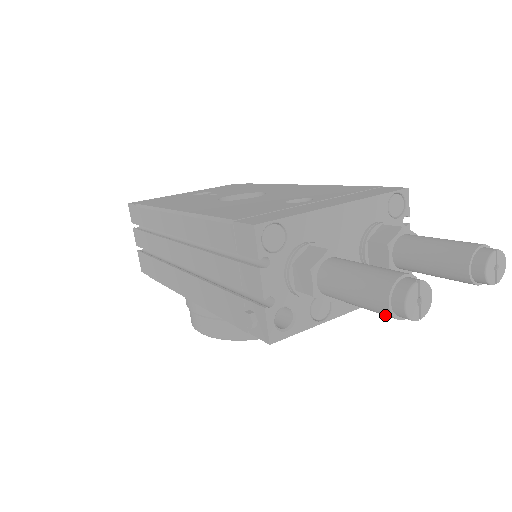
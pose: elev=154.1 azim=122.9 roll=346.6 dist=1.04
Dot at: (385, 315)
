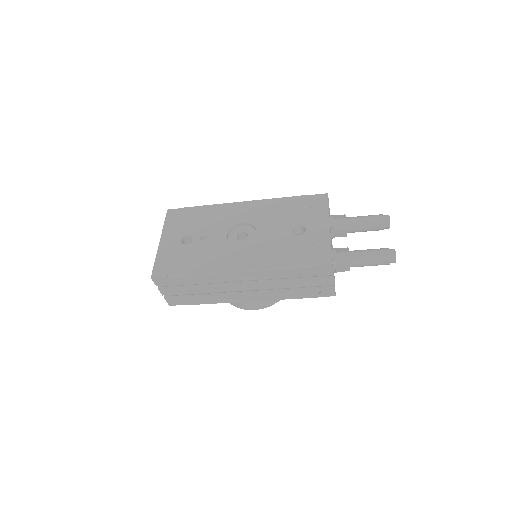
Dot at: occluded
